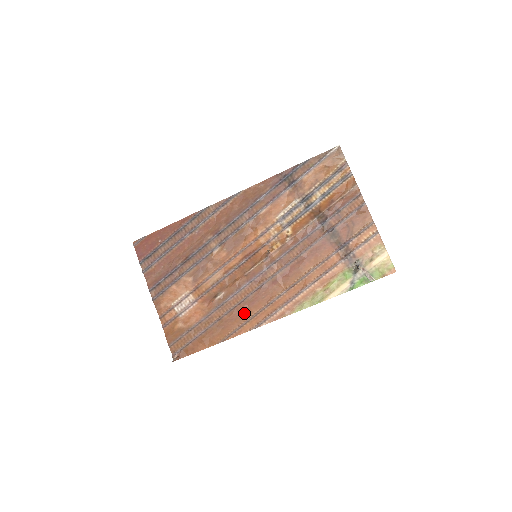
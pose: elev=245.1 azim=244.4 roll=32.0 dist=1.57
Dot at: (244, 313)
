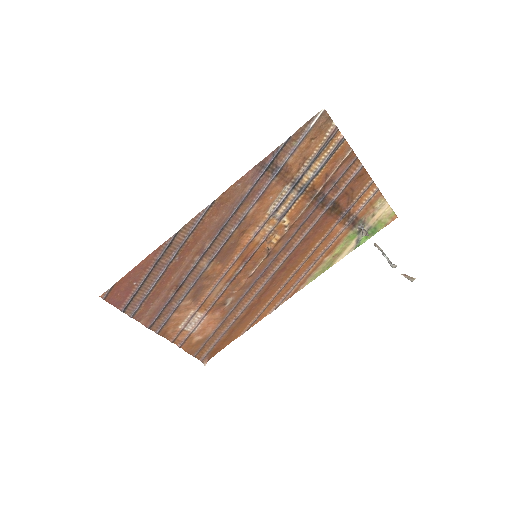
Dot at: (259, 304)
